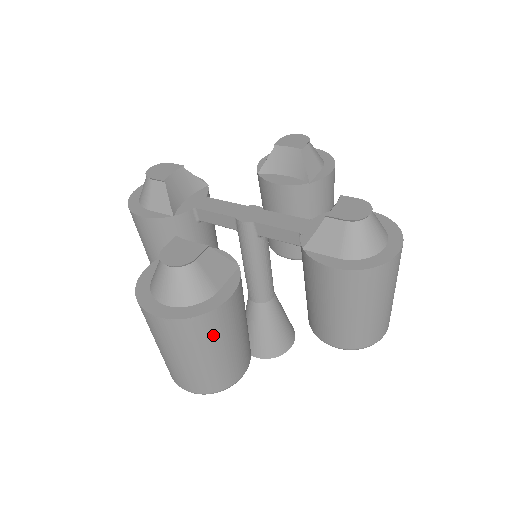
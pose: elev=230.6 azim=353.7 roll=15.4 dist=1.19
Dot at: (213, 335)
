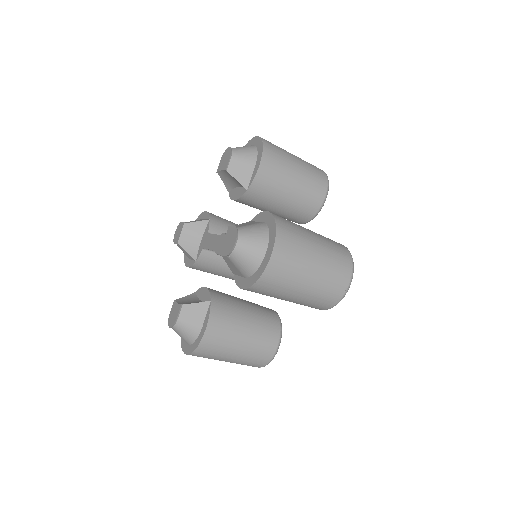
Dot at: (218, 350)
